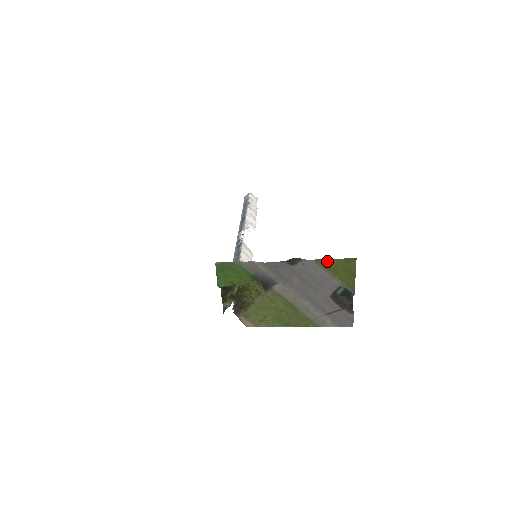
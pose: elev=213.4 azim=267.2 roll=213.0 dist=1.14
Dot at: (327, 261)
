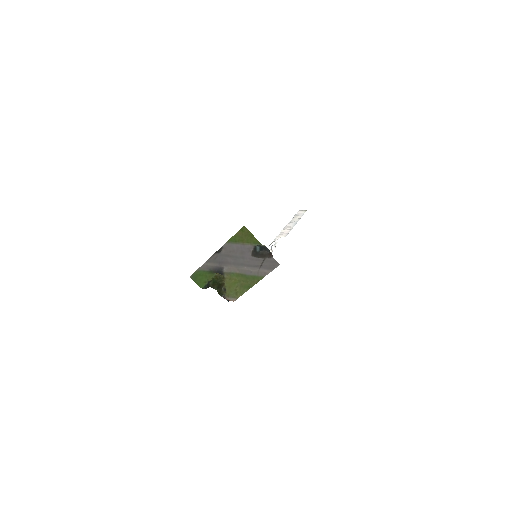
Dot at: (233, 238)
